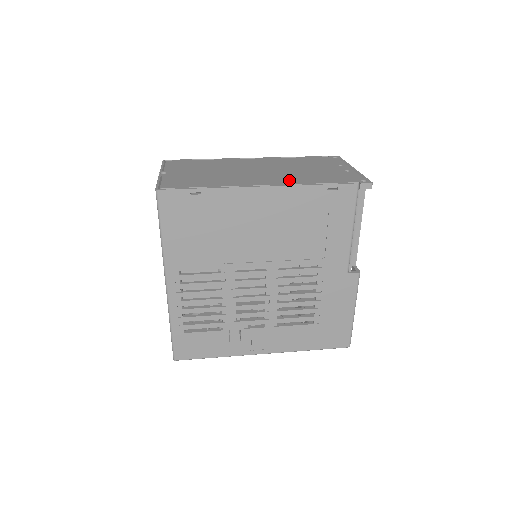
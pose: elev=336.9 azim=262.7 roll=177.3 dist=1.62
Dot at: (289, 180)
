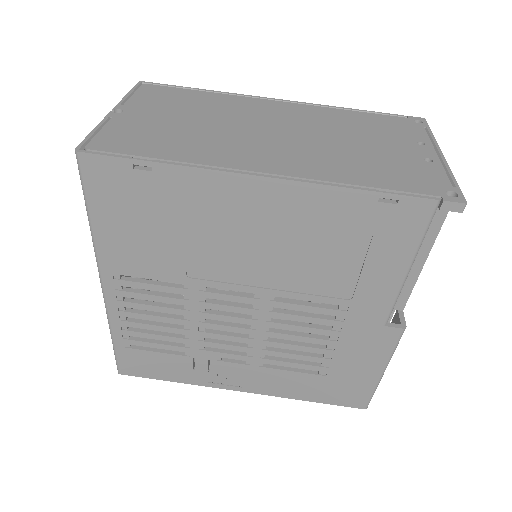
Dot at: (315, 167)
